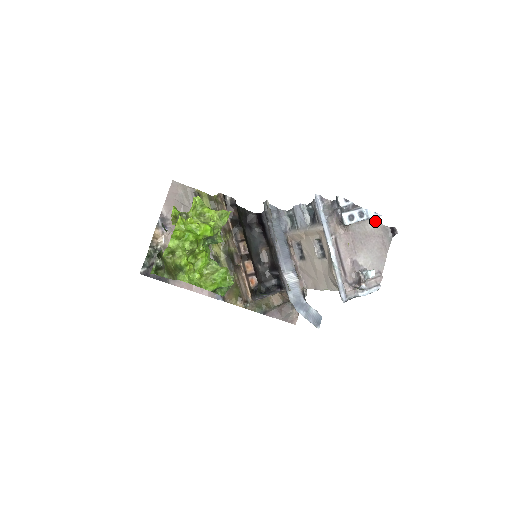
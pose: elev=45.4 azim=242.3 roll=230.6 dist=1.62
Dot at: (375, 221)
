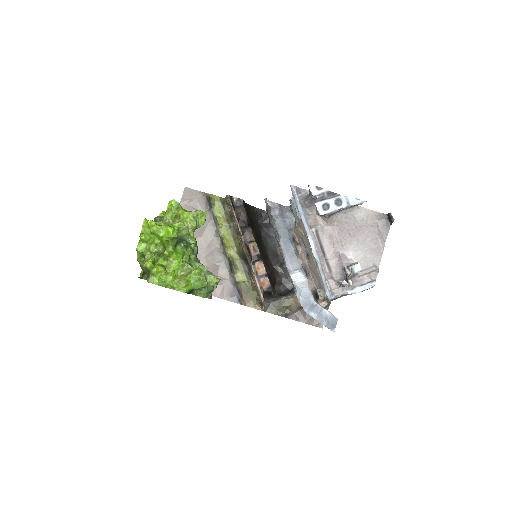
Dot at: (367, 209)
